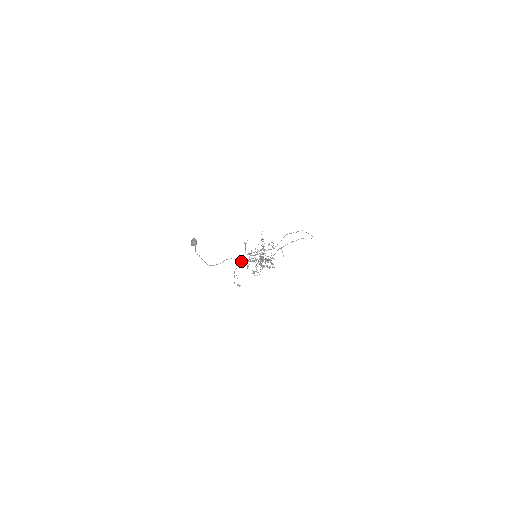
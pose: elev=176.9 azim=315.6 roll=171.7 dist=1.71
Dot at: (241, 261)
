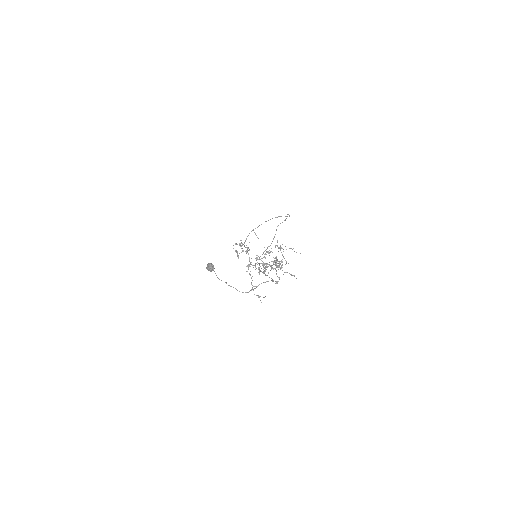
Dot at: (272, 279)
